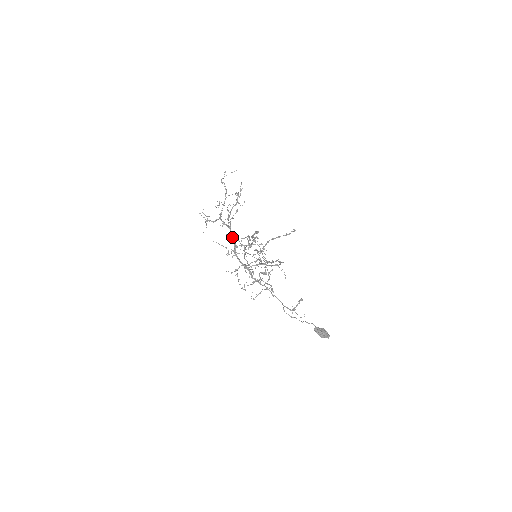
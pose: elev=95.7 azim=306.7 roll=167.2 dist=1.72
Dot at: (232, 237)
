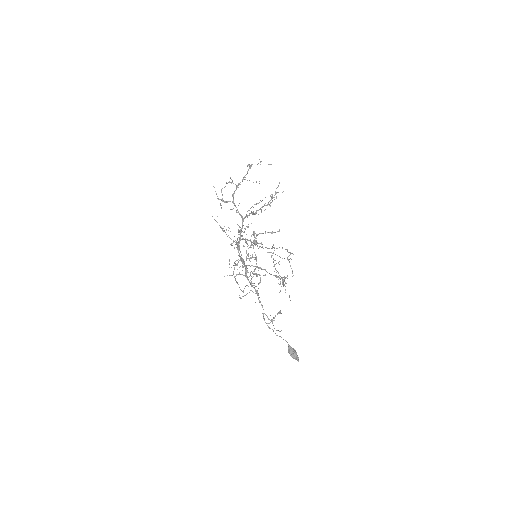
Dot at: (241, 229)
